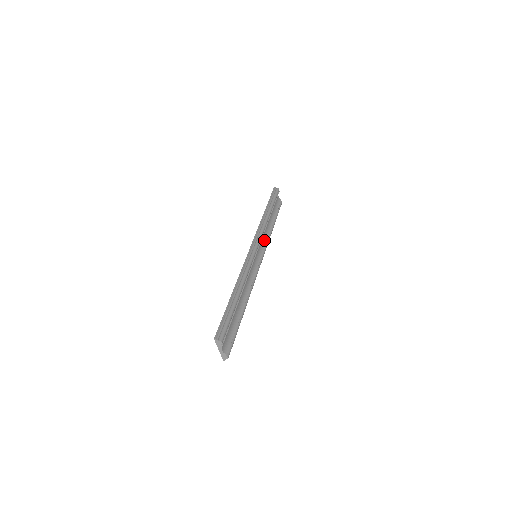
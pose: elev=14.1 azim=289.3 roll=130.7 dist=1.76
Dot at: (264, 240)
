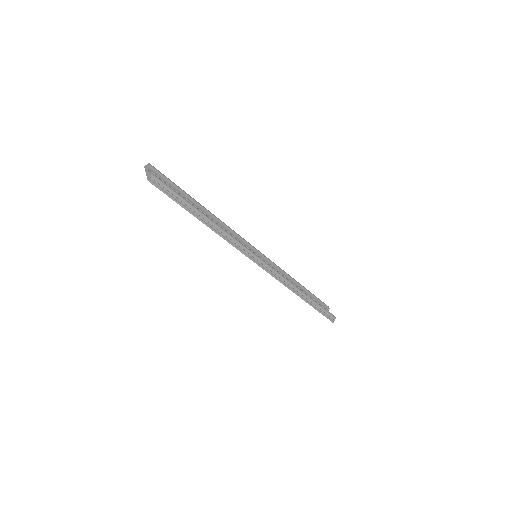
Dot at: occluded
